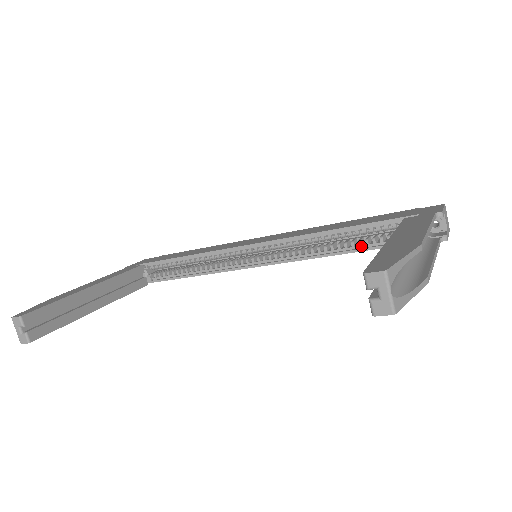
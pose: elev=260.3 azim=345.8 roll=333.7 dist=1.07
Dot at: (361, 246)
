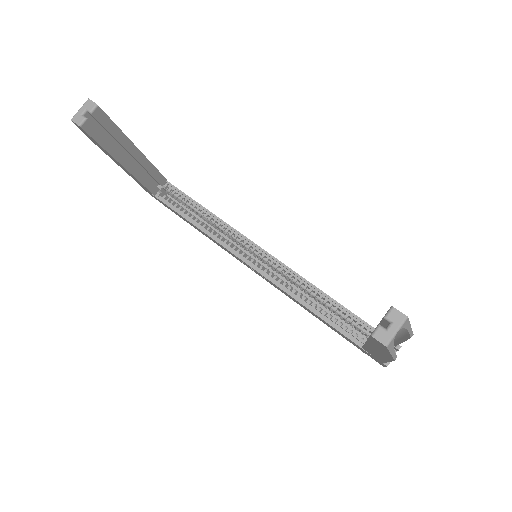
Dot at: (329, 319)
